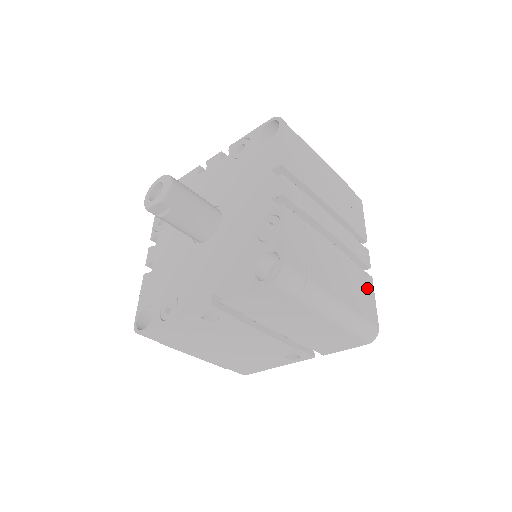
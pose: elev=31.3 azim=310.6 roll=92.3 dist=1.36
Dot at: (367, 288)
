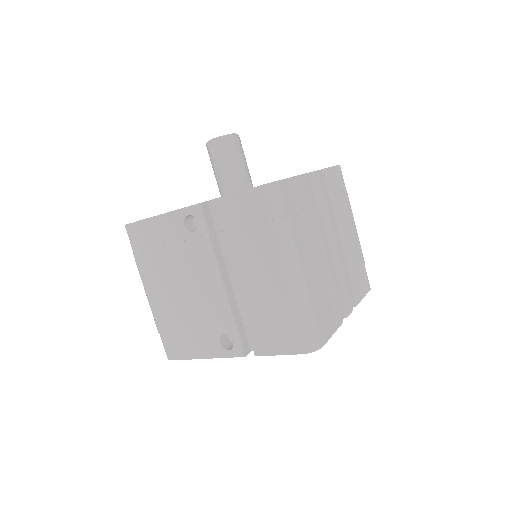
Dot at: (333, 315)
